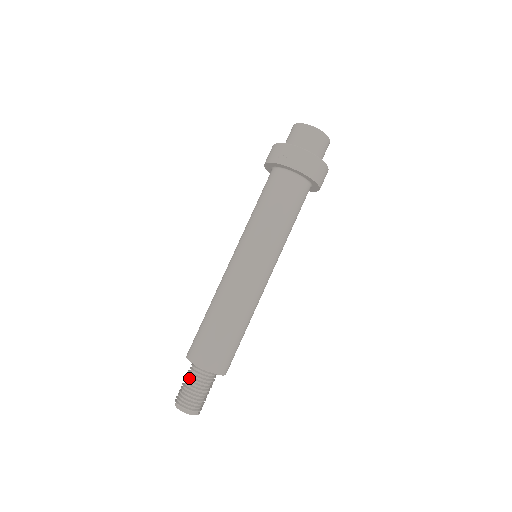
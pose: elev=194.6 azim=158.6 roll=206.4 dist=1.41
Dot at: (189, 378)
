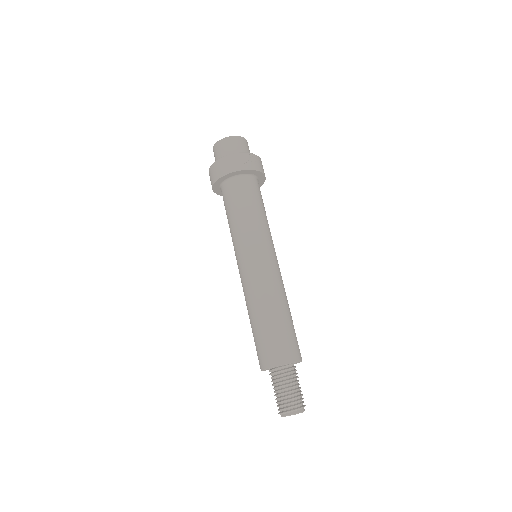
Dot at: (287, 382)
